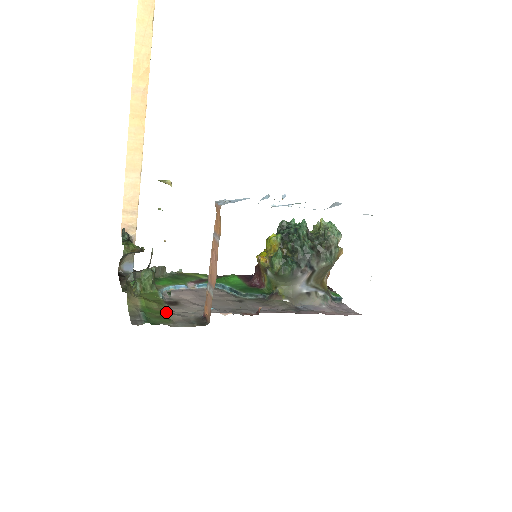
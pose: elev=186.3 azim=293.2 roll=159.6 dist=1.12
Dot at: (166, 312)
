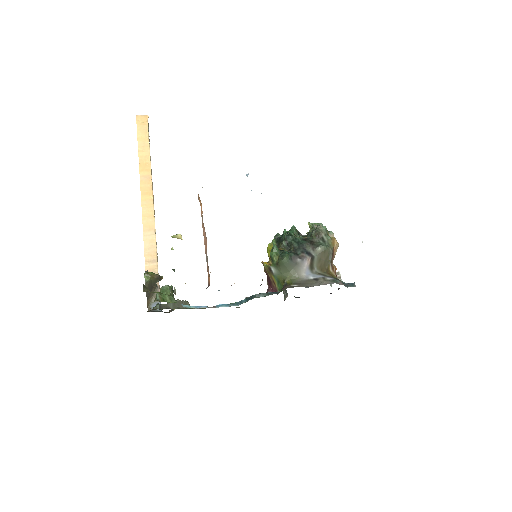
Dot at: occluded
